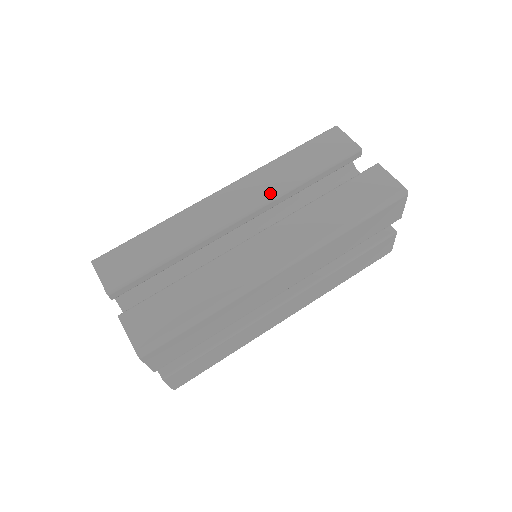
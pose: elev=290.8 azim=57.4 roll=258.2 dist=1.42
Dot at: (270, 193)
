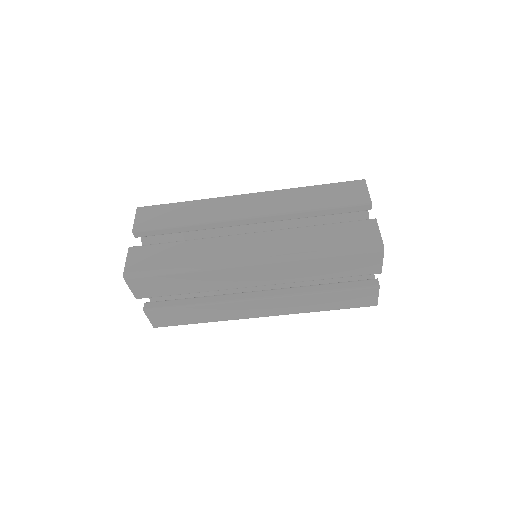
Dot at: (287, 280)
